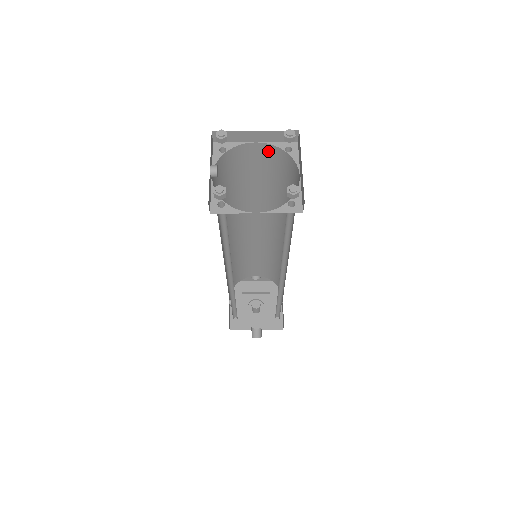
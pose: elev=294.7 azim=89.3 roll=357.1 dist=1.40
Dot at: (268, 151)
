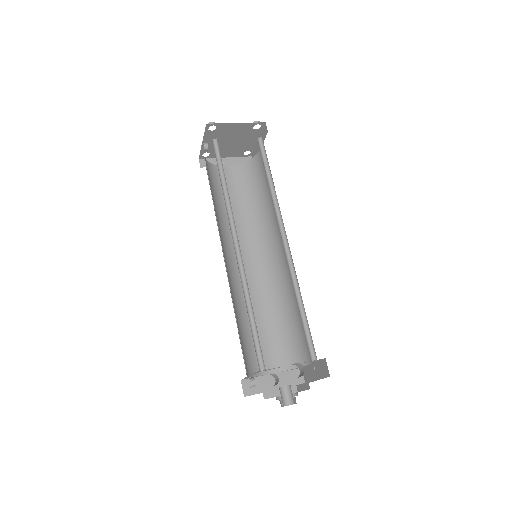
Dot at: (237, 171)
